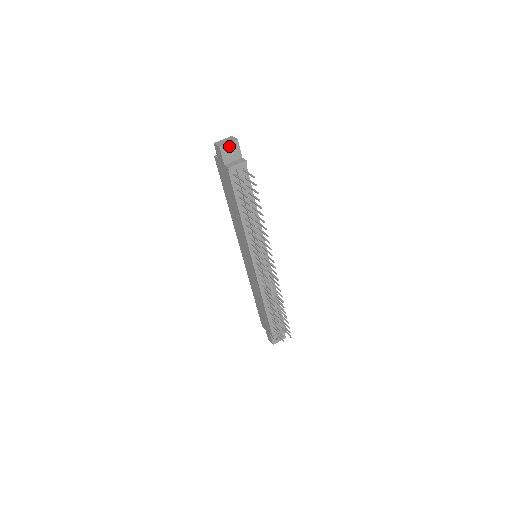
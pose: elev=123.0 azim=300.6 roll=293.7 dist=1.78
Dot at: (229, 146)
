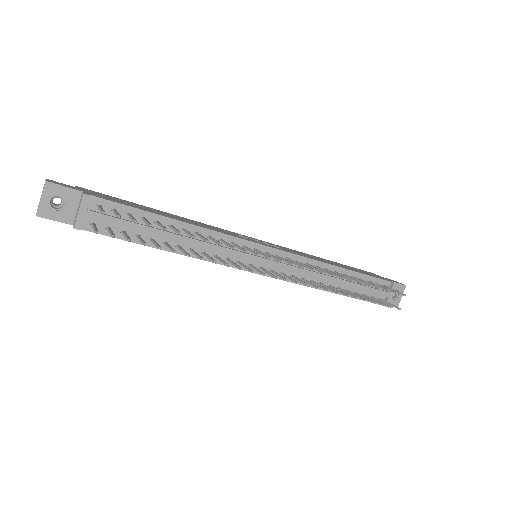
Dot at: (47, 201)
